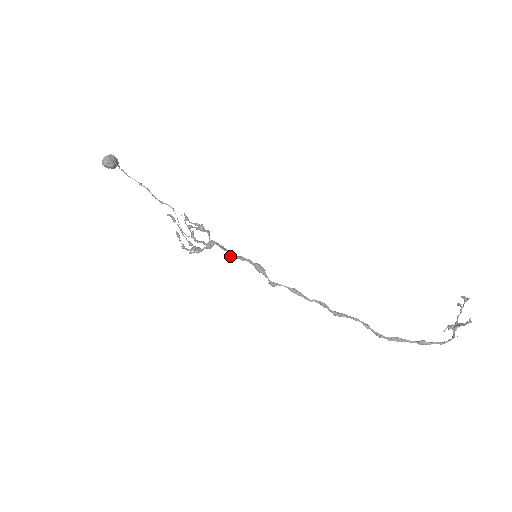
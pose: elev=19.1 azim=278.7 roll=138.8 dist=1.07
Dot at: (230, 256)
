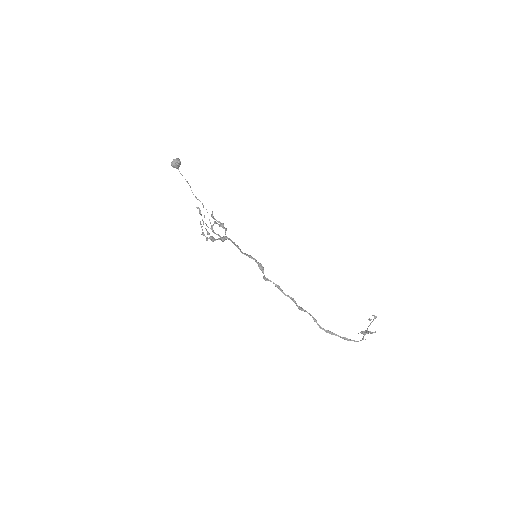
Dot at: (241, 252)
